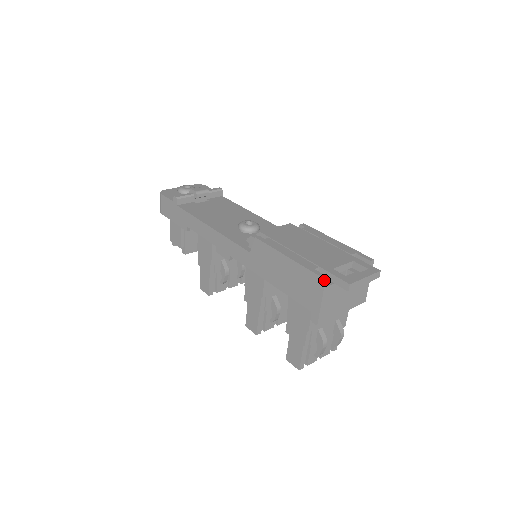
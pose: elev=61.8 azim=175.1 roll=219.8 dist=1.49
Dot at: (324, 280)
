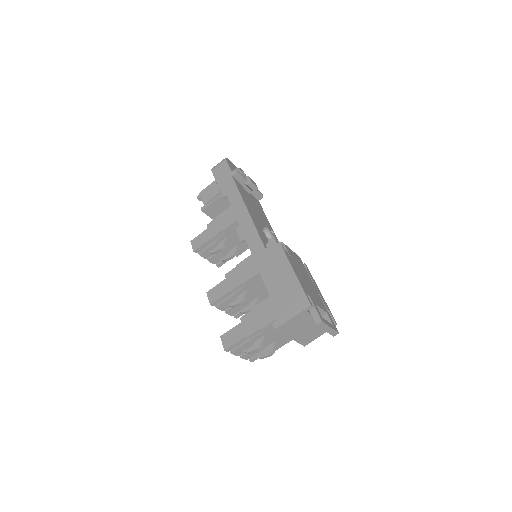
Dot at: (310, 305)
